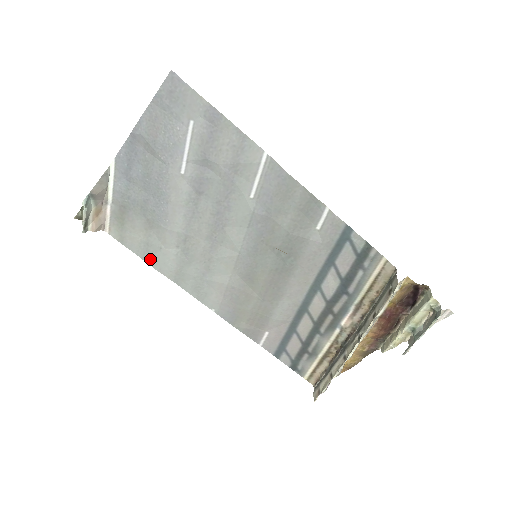
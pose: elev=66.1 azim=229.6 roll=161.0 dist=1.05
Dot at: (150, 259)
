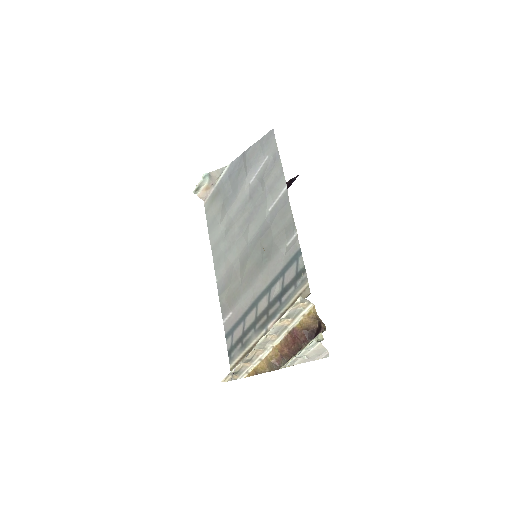
Dot at: (211, 229)
